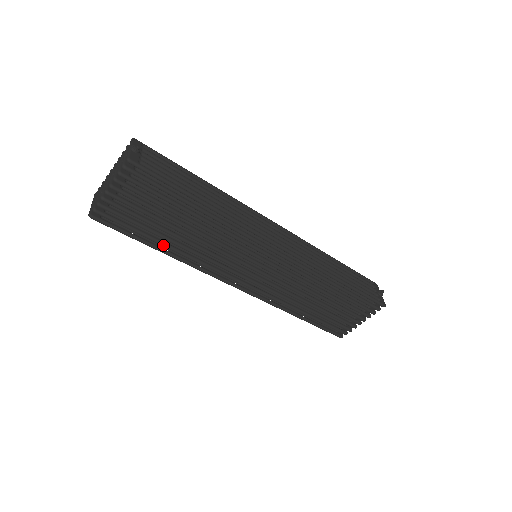
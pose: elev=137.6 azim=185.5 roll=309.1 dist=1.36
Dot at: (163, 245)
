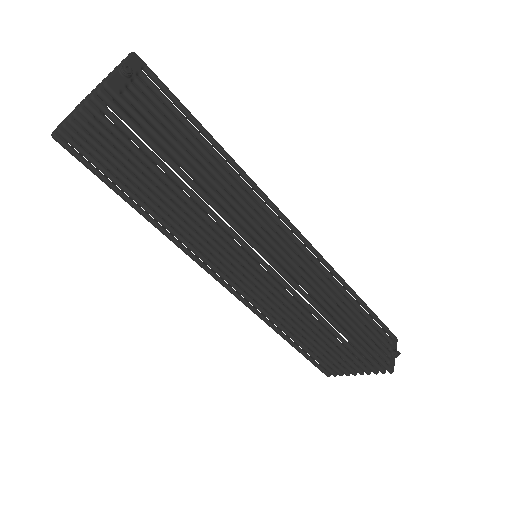
Dot at: (138, 203)
